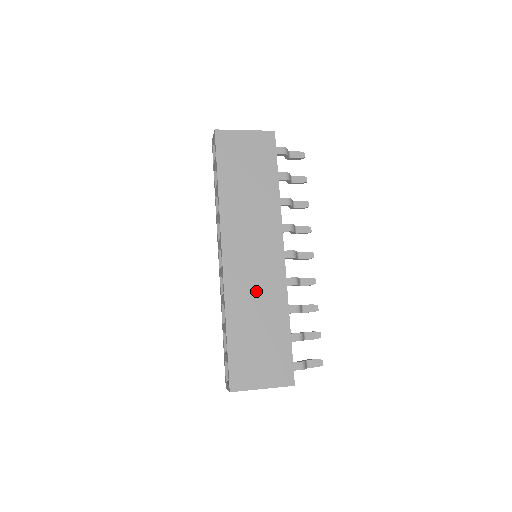
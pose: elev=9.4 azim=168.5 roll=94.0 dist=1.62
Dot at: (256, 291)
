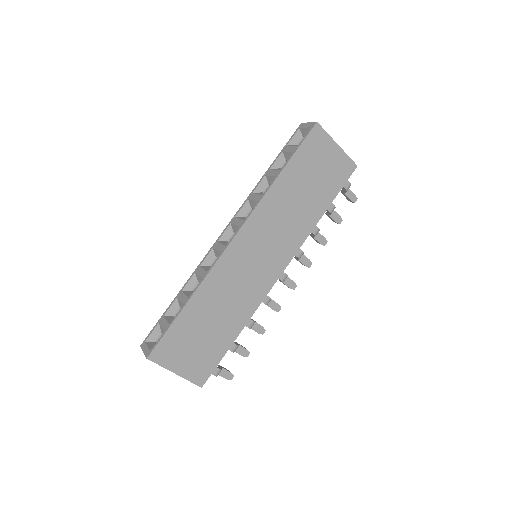
Dot at: (235, 289)
